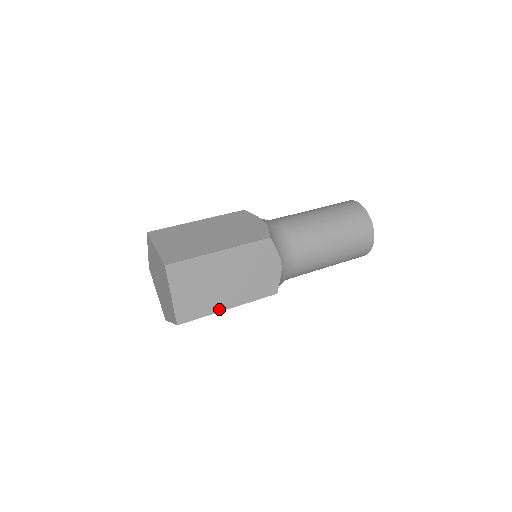
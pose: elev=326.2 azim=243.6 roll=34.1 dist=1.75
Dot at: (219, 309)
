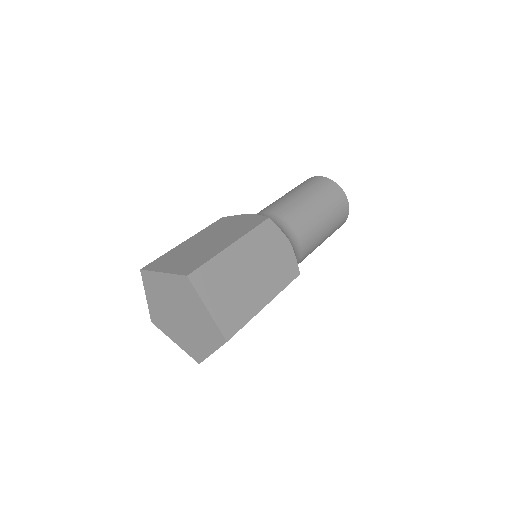
Dot at: (258, 309)
